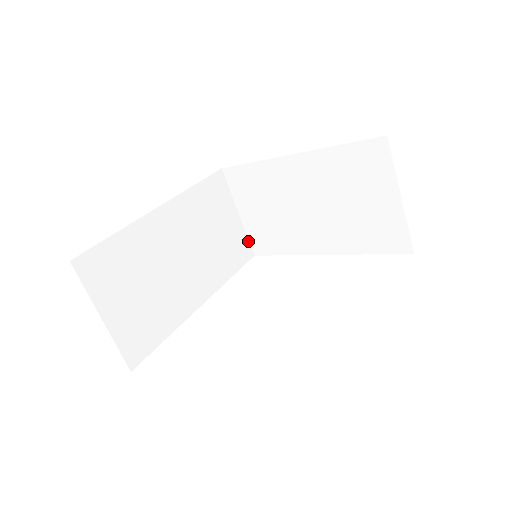
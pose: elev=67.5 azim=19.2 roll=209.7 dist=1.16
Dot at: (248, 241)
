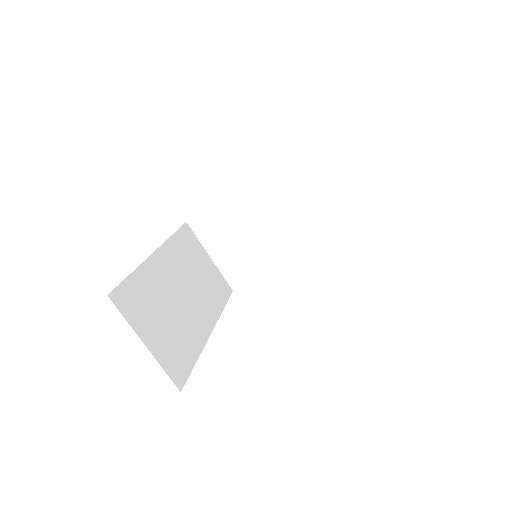
Dot at: (224, 279)
